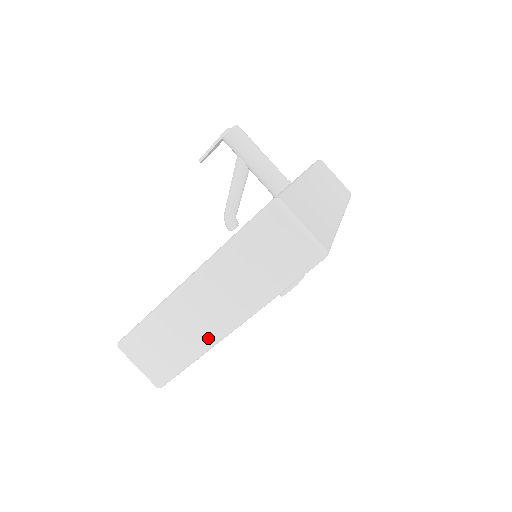
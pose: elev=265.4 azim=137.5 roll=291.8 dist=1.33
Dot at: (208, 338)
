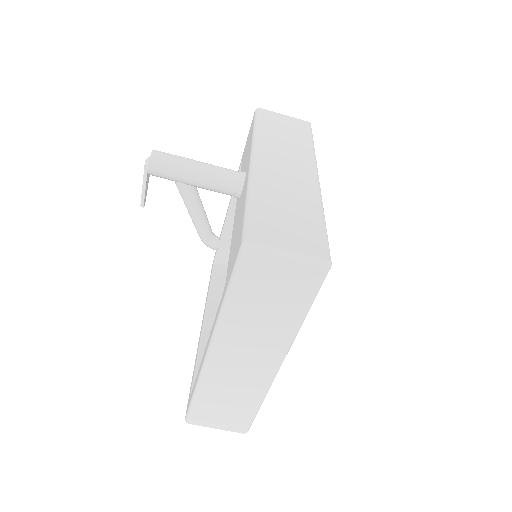
Dot at: (262, 382)
